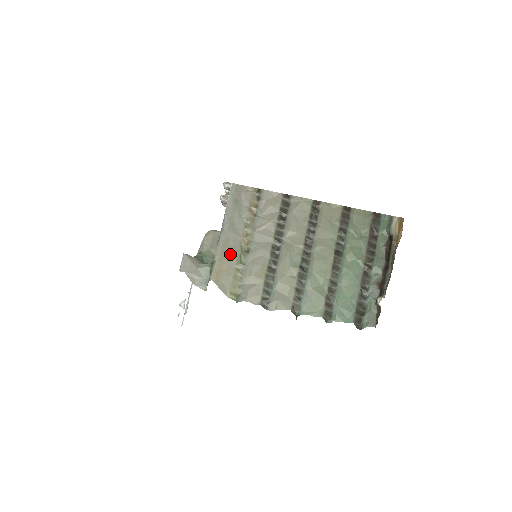
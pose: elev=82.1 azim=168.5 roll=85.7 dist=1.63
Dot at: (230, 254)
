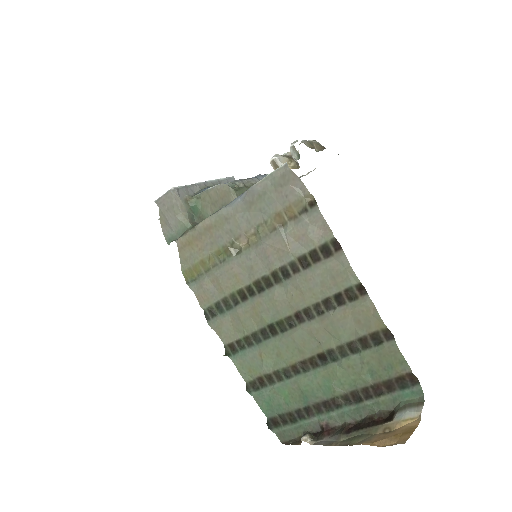
Dot at: (216, 237)
